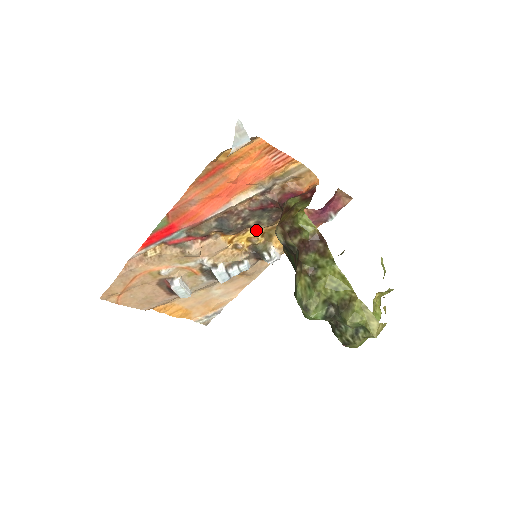
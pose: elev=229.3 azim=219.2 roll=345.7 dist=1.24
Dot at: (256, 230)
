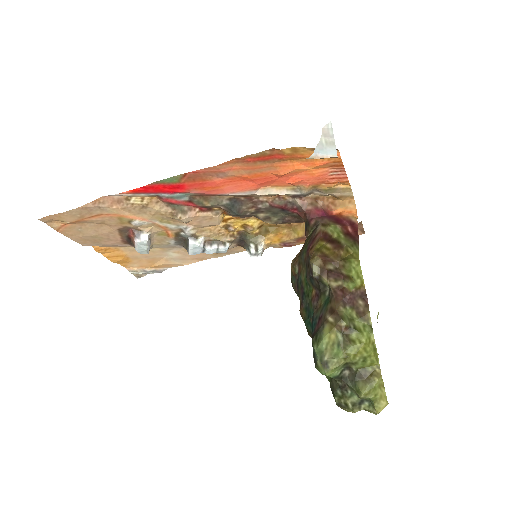
Dot at: (257, 220)
